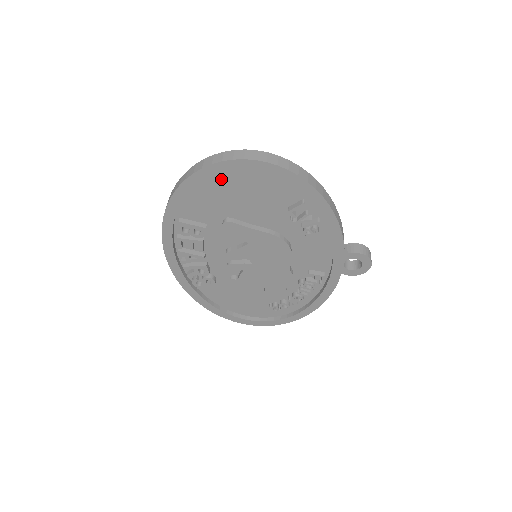
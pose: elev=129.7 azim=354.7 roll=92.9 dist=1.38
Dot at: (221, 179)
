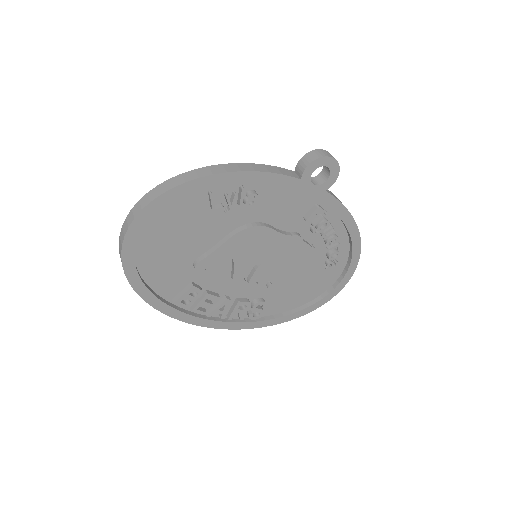
Dot at: (146, 252)
